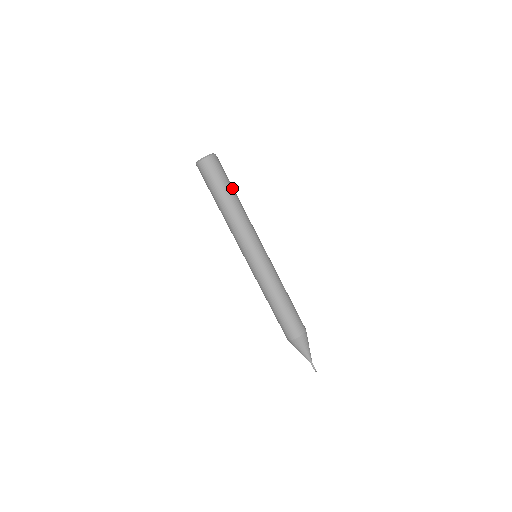
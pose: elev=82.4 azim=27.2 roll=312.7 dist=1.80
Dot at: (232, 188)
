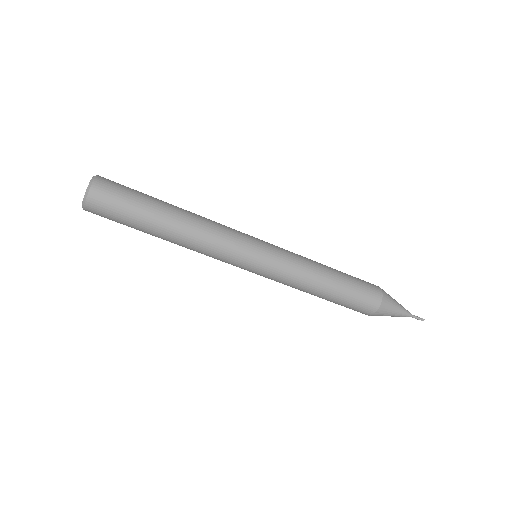
Dot at: (149, 223)
